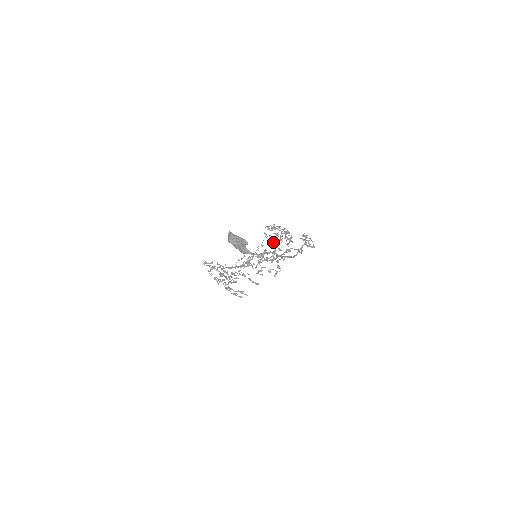
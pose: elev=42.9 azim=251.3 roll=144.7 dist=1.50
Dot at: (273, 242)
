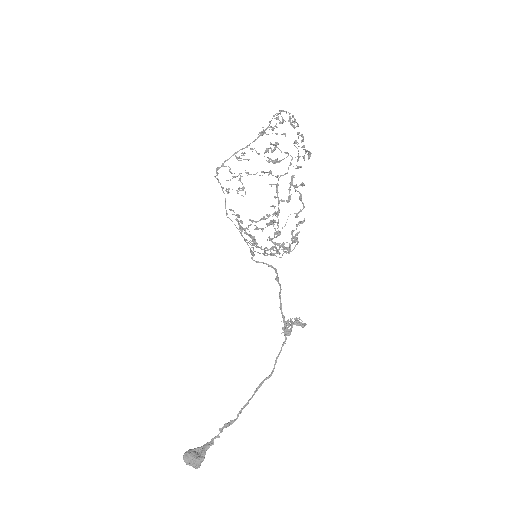
Dot at: (270, 239)
